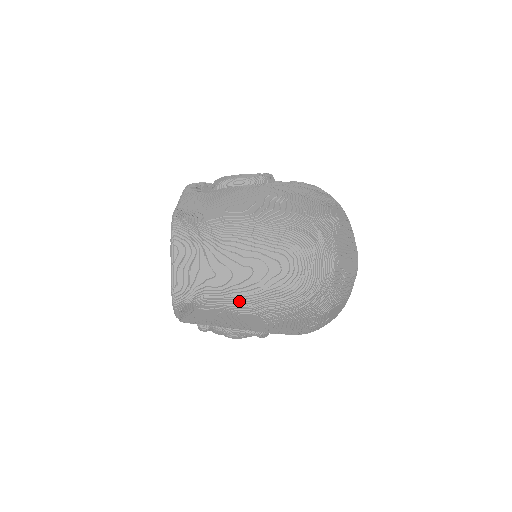
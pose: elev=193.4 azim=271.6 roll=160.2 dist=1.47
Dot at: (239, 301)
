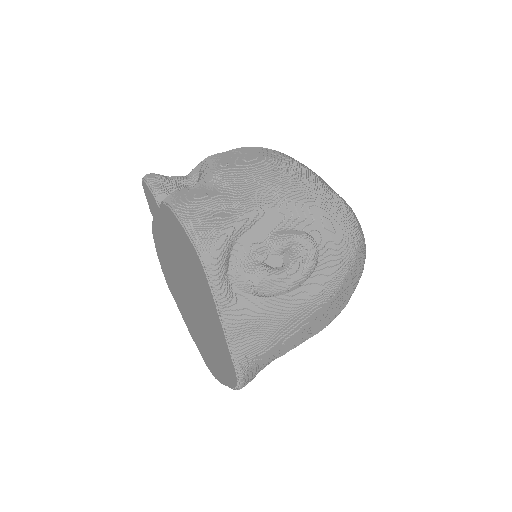
Dot at: occluded
